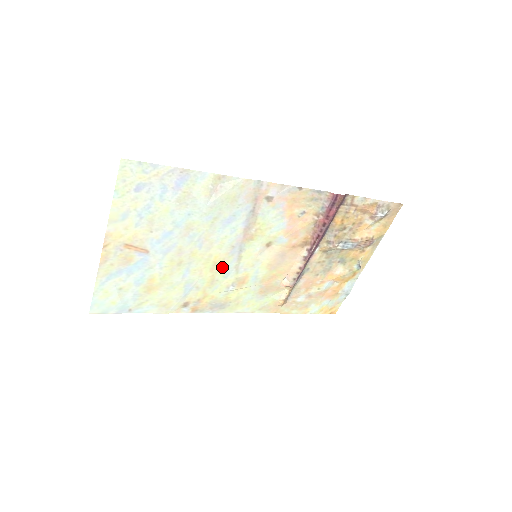
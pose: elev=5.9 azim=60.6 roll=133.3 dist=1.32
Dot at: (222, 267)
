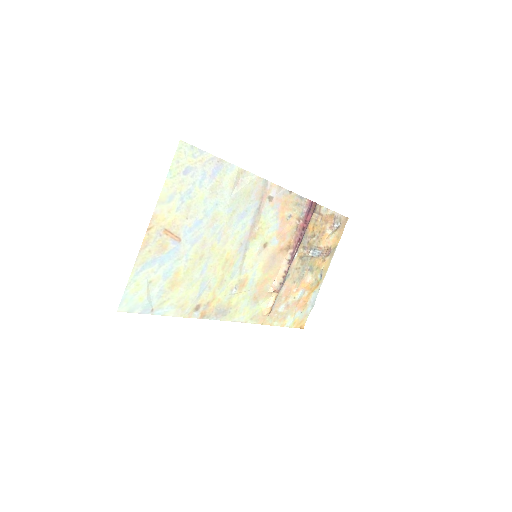
Dot at: (231, 266)
